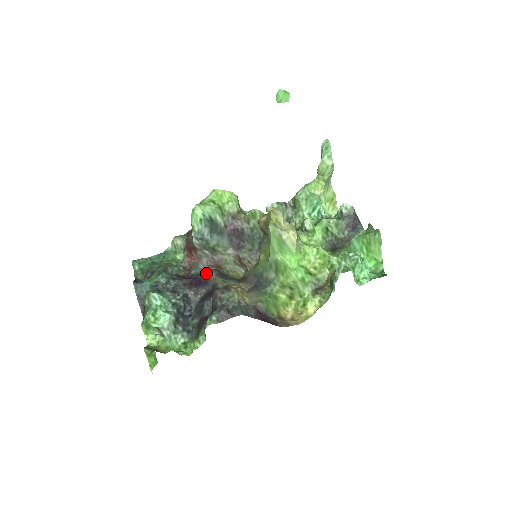
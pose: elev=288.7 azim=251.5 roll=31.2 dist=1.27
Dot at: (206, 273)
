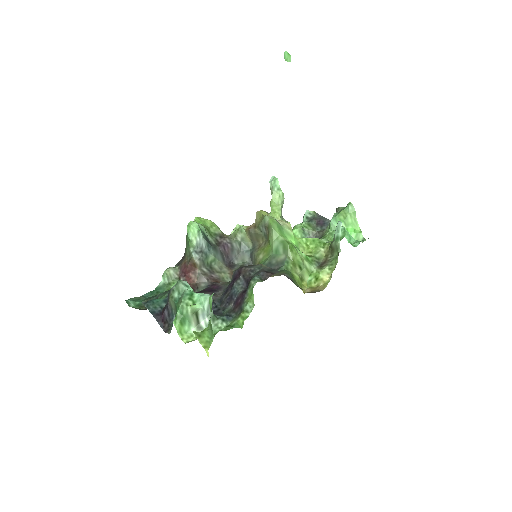
Dot at: (212, 285)
